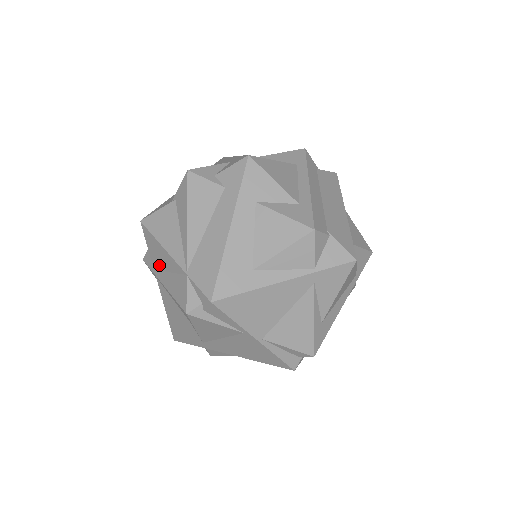
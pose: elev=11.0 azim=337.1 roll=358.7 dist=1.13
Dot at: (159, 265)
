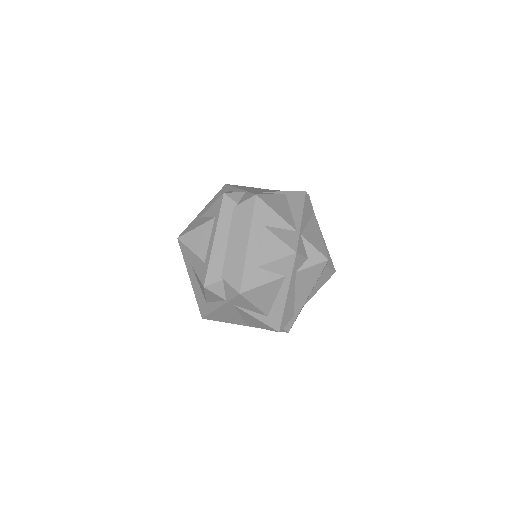
Dot at: occluded
